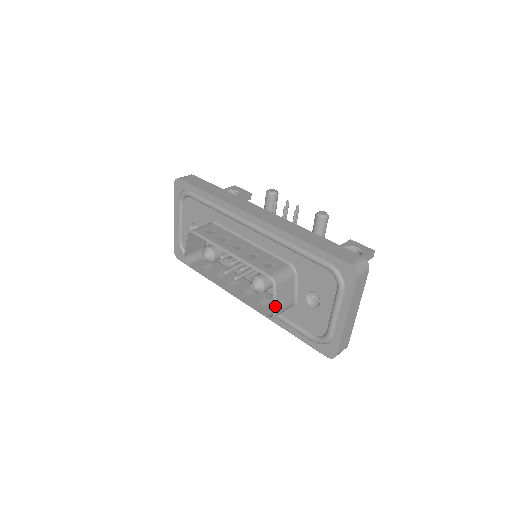
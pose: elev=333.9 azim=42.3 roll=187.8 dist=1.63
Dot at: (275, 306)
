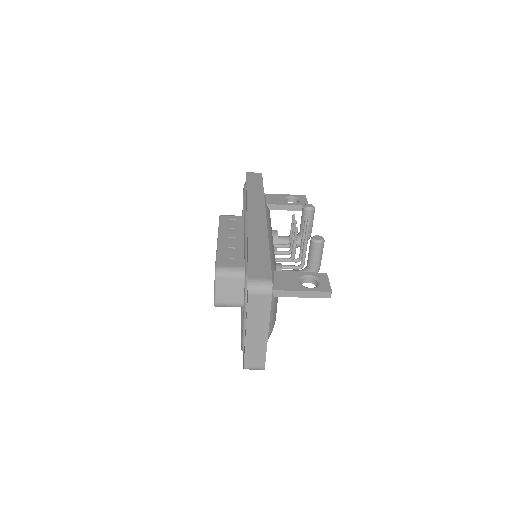
Dot at: (215, 296)
